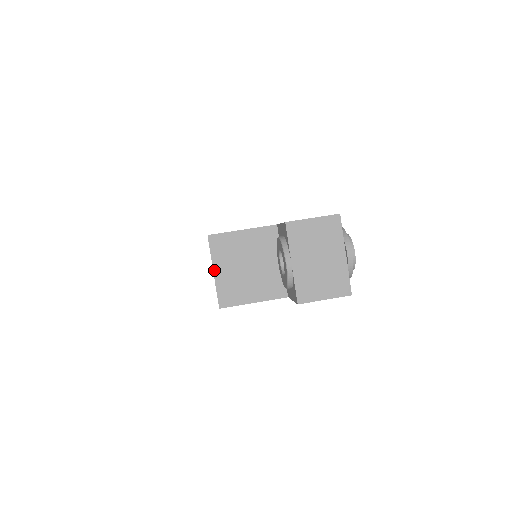
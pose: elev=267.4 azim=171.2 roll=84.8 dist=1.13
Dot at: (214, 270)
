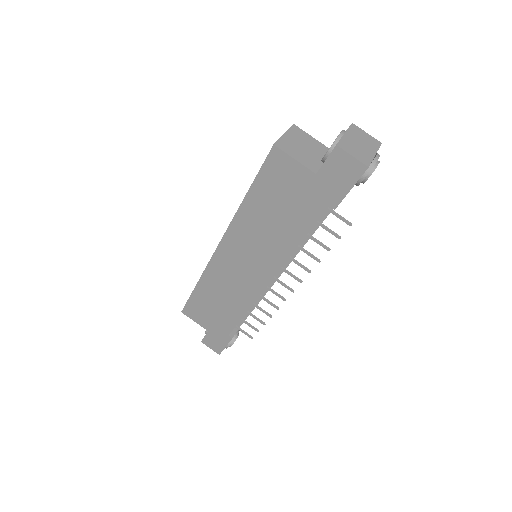
Dot at: (285, 133)
